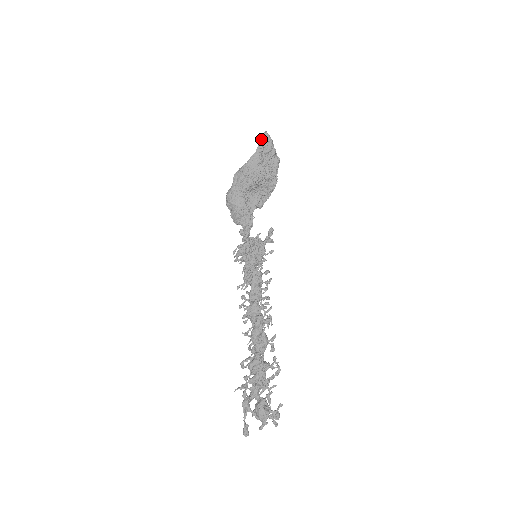
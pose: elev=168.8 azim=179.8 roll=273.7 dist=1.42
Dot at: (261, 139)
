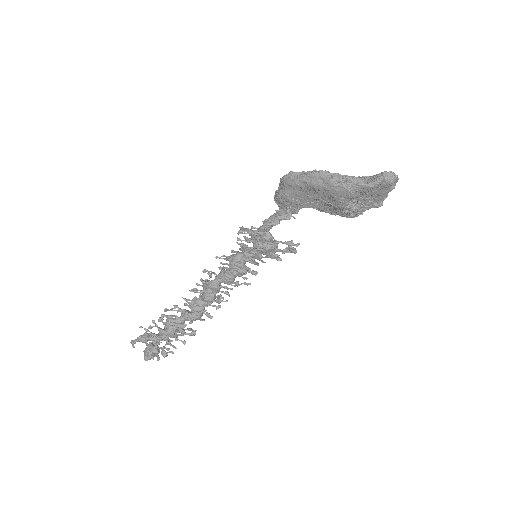
Dot at: (379, 182)
